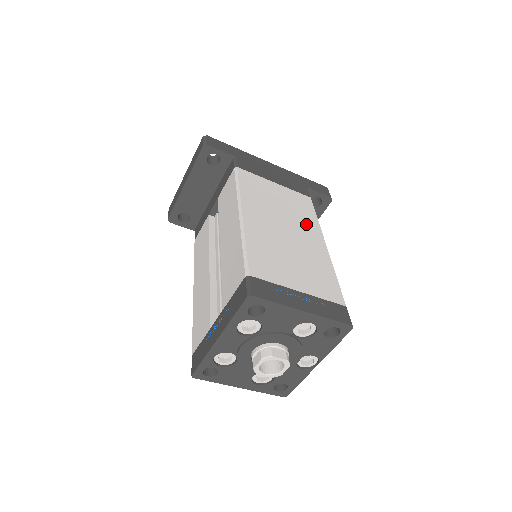
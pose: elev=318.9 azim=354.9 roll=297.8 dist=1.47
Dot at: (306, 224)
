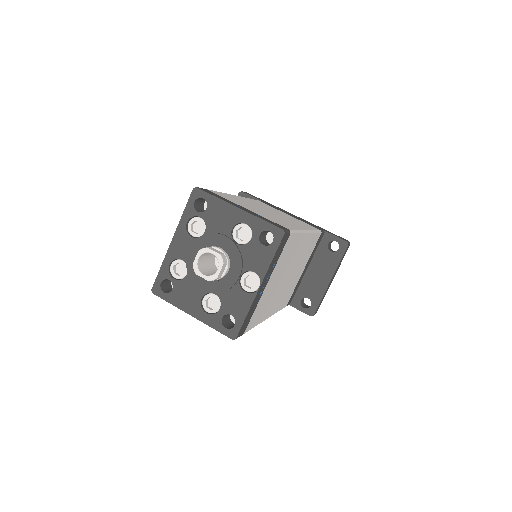
Dot at: (297, 223)
